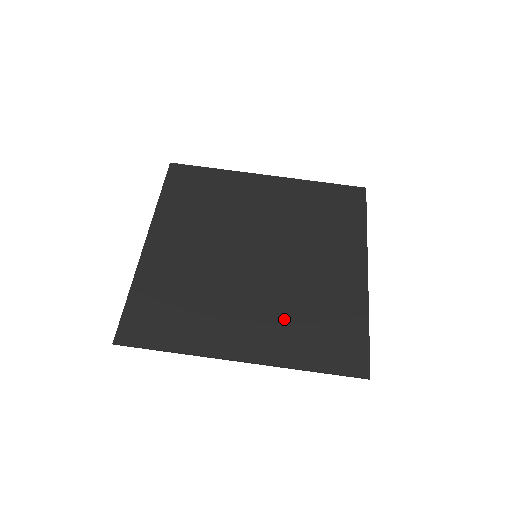
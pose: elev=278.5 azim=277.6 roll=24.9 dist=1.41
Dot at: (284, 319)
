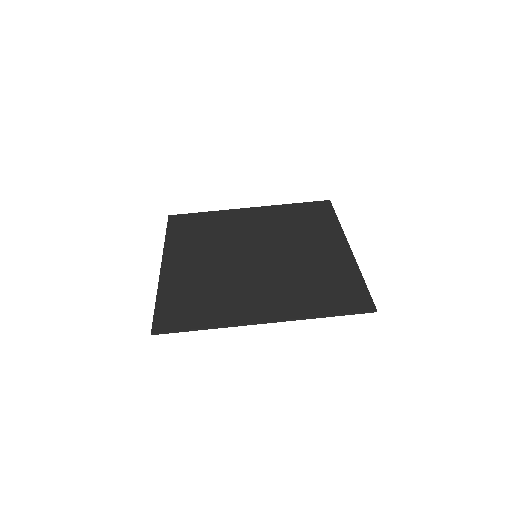
Dot at: (292, 288)
